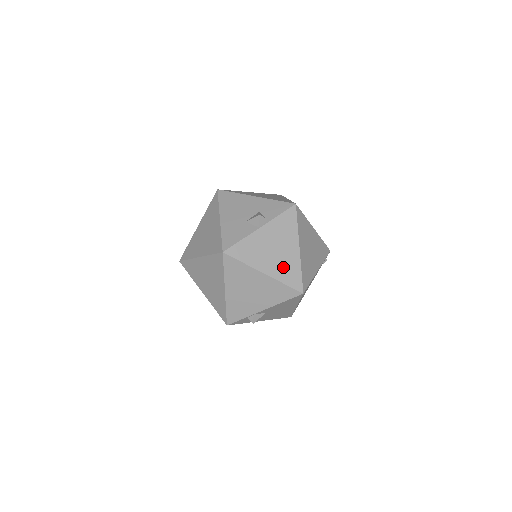
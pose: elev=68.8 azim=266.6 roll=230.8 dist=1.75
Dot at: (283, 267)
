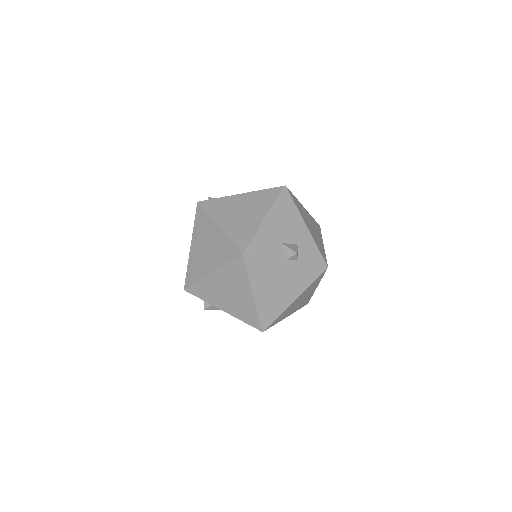
Dot at: (270, 302)
